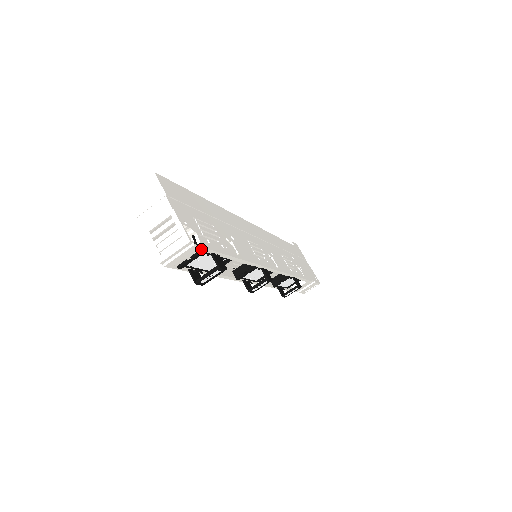
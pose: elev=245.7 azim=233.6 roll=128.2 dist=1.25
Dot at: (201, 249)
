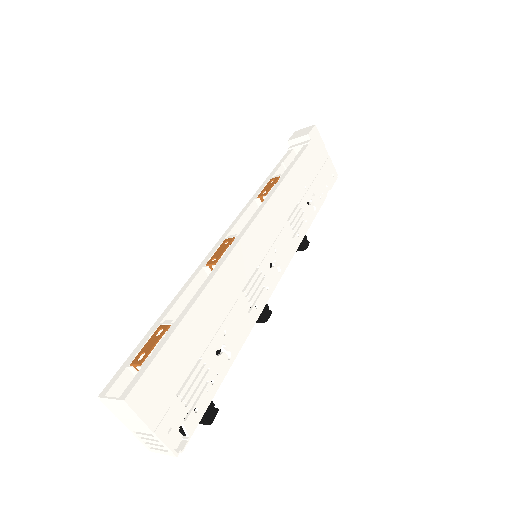
Dot at: (189, 435)
